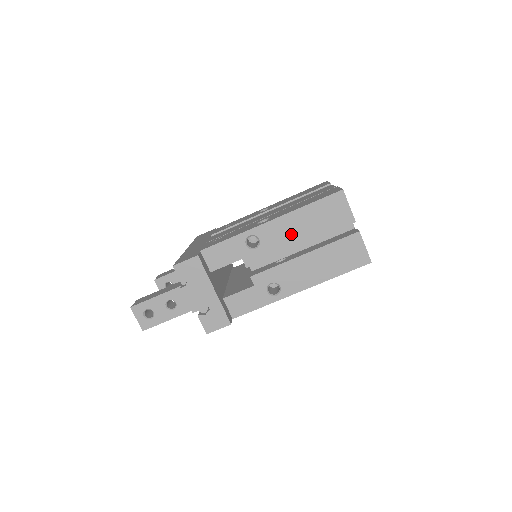
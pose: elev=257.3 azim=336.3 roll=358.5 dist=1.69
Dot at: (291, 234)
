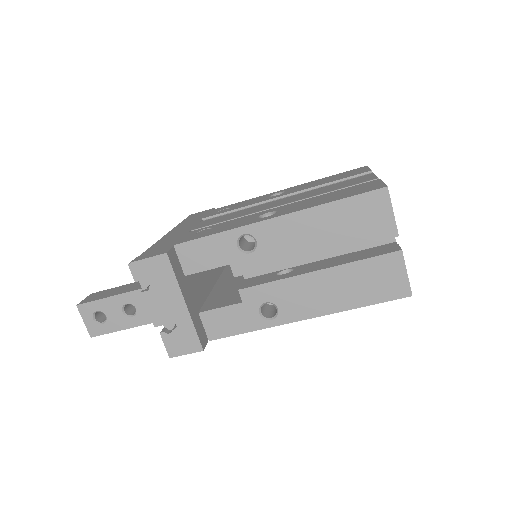
Dot at: (302, 240)
